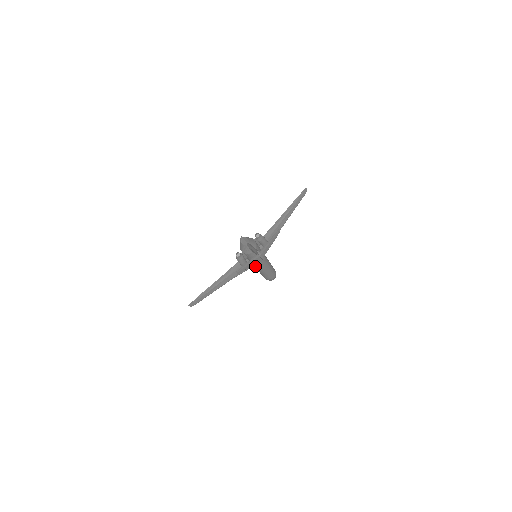
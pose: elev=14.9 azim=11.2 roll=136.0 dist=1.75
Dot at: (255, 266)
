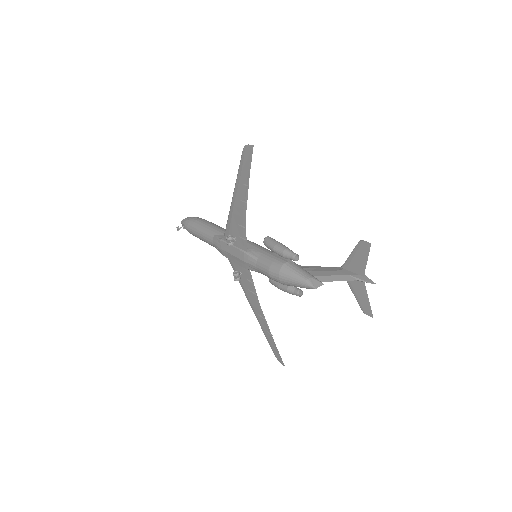
Dot at: occluded
